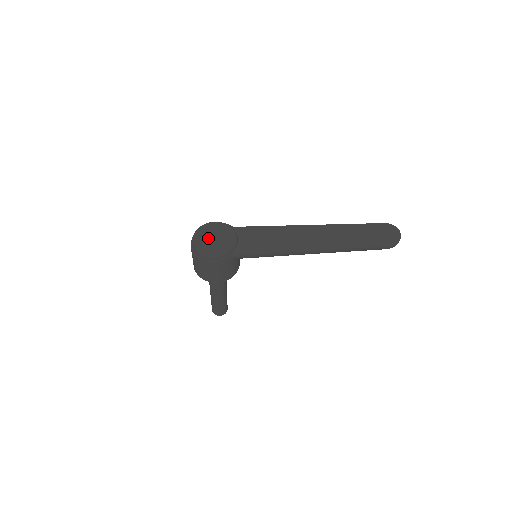
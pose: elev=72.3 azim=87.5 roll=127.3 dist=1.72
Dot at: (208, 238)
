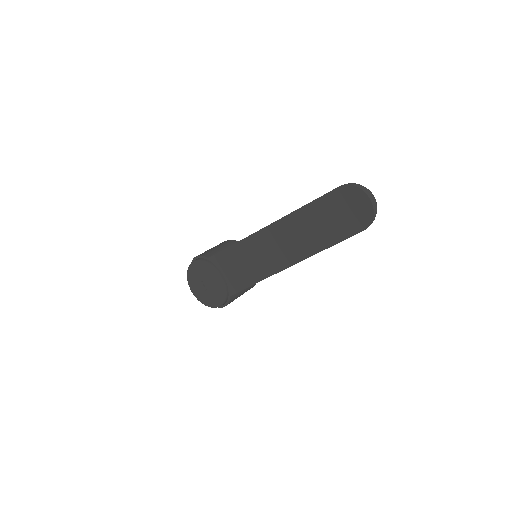
Dot at: (200, 290)
